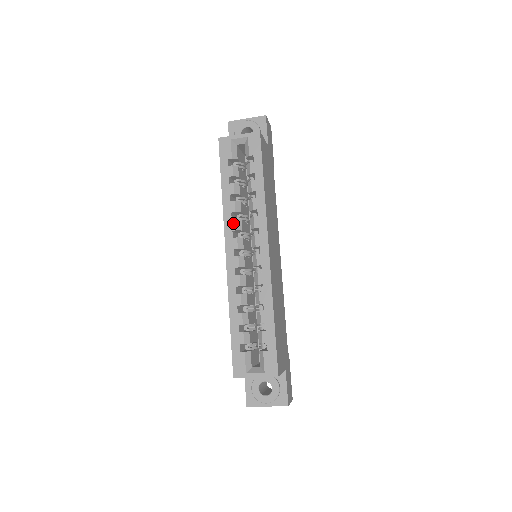
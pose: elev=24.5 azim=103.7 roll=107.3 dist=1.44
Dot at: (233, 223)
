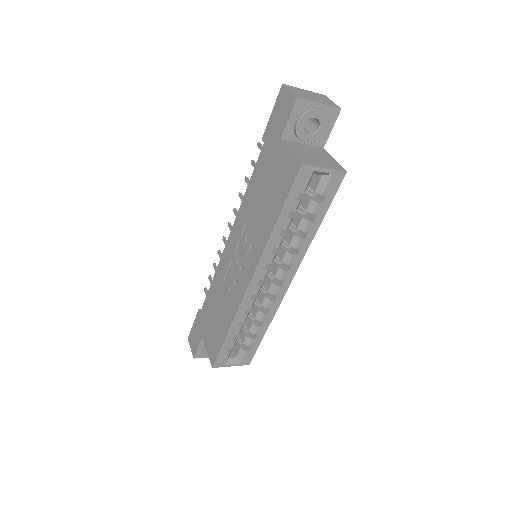
Dot at: (271, 257)
